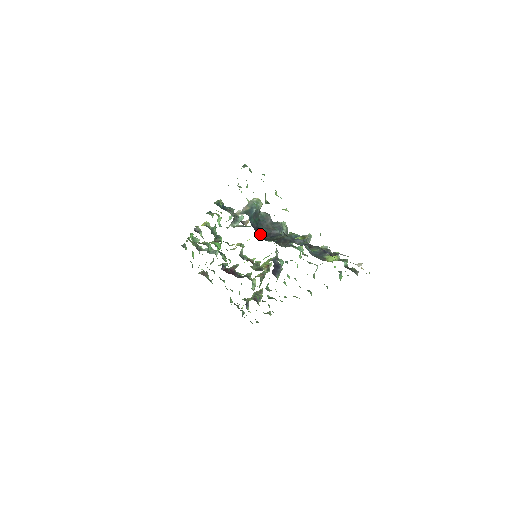
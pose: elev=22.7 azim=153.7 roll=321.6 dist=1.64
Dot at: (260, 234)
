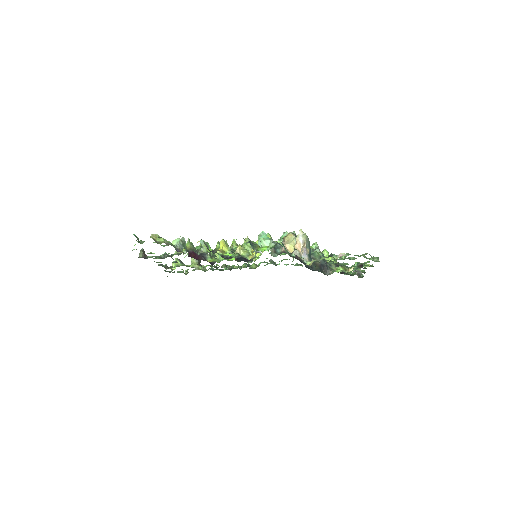
Dot at: occluded
